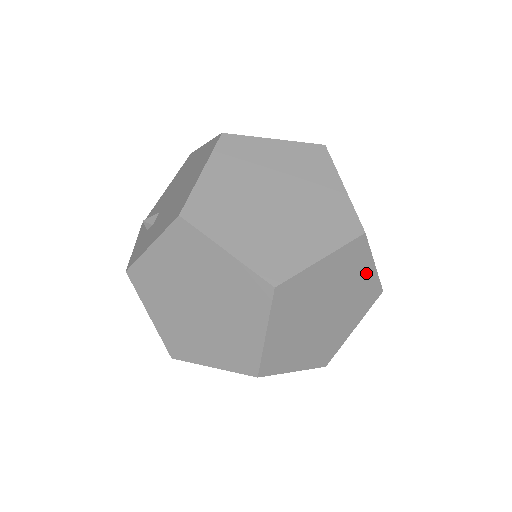
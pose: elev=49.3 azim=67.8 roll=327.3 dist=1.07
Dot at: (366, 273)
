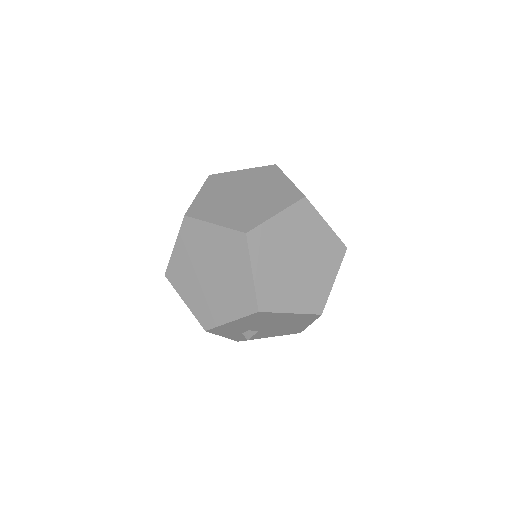
Dot at: (322, 230)
